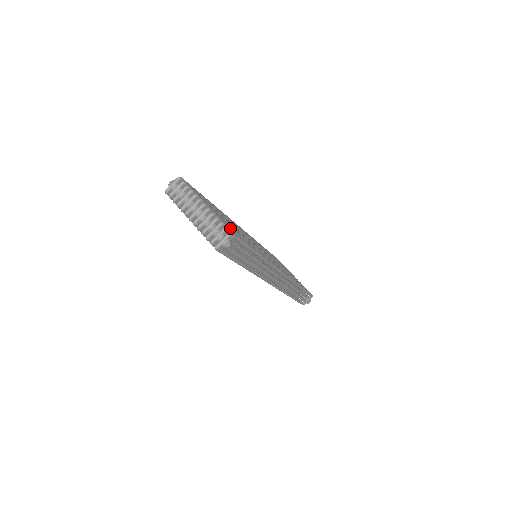
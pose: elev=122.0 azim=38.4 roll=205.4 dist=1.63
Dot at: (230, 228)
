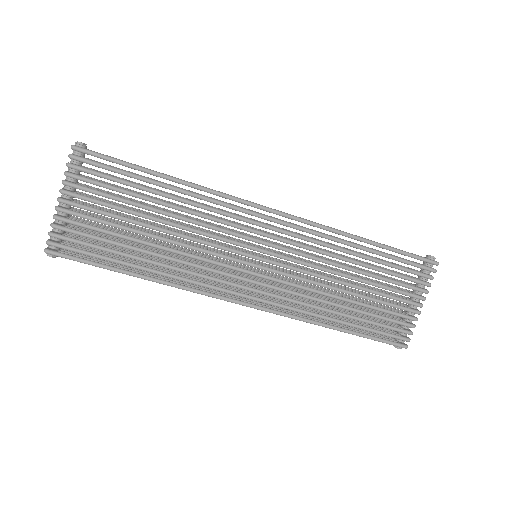
Dot at: (71, 241)
